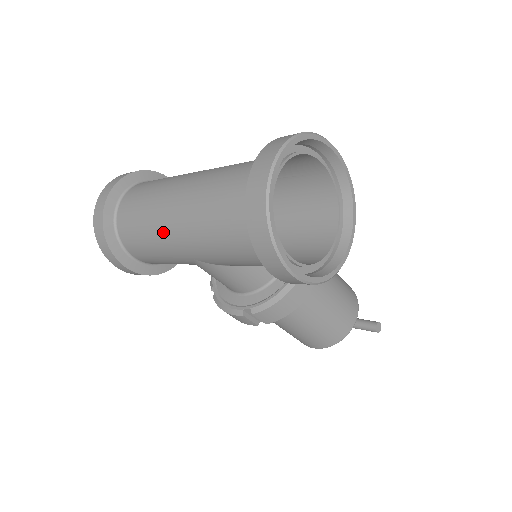
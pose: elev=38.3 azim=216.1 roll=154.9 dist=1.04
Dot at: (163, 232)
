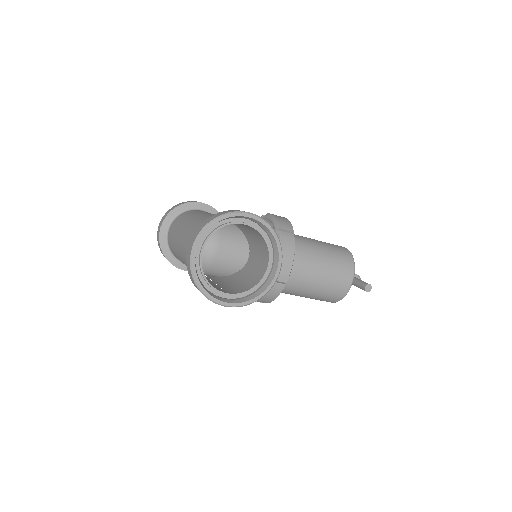
Dot at: (183, 262)
